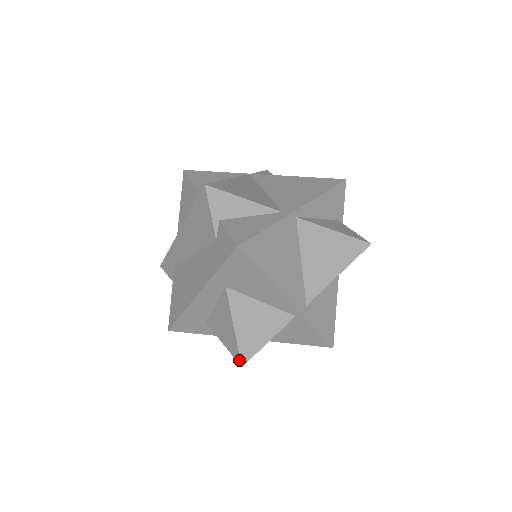
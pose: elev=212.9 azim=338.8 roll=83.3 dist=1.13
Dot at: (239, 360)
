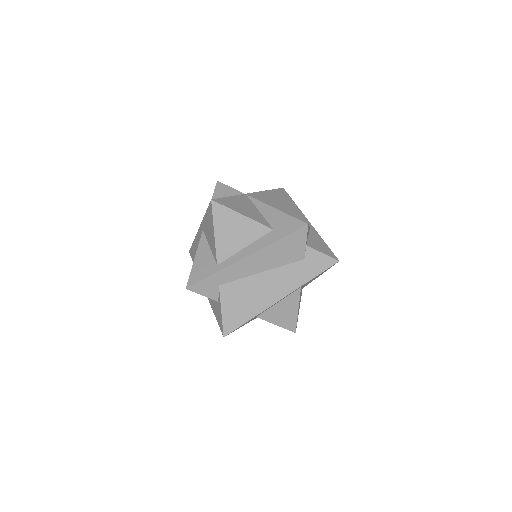
Dot at: (295, 329)
